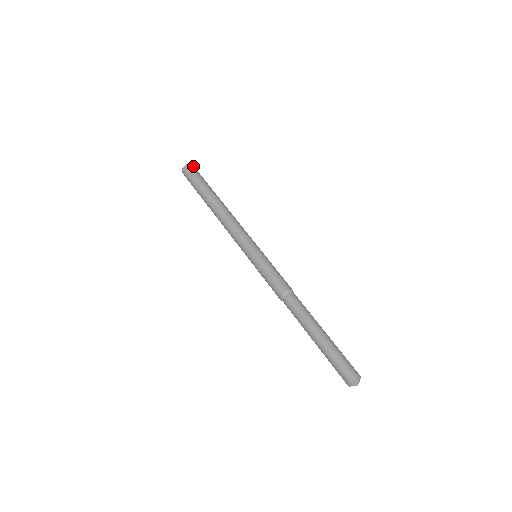
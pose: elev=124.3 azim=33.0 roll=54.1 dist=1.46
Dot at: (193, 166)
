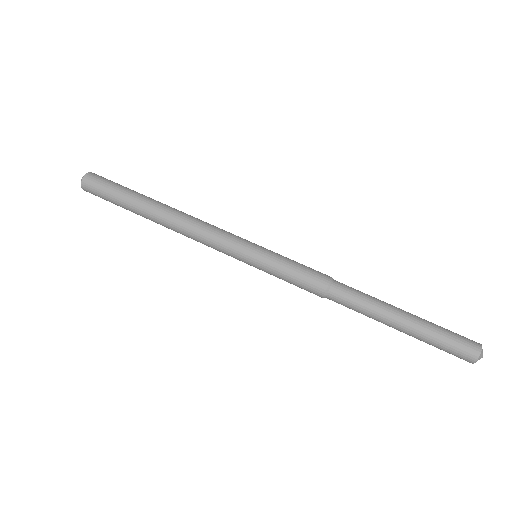
Dot at: (90, 176)
